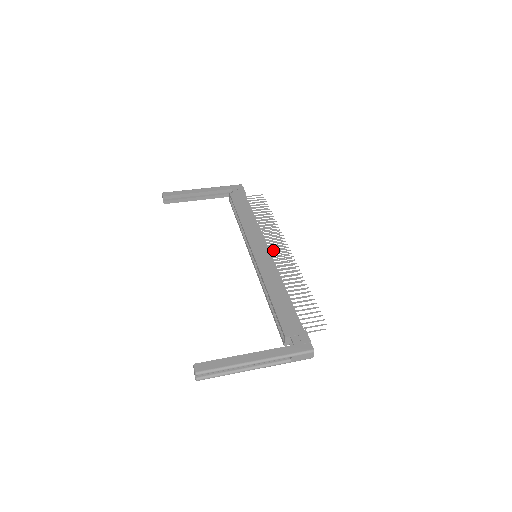
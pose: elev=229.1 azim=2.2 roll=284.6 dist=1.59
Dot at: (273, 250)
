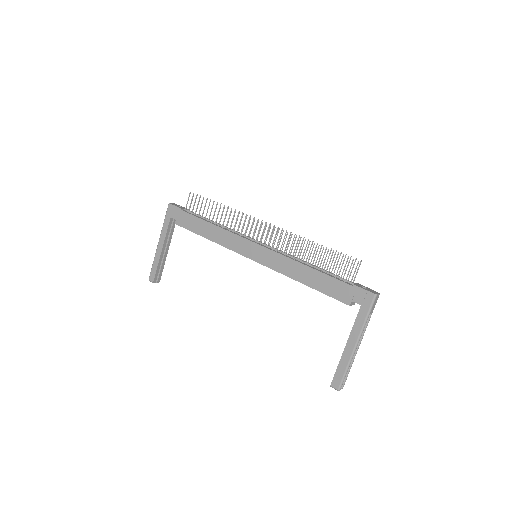
Dot at: (257, 234)
